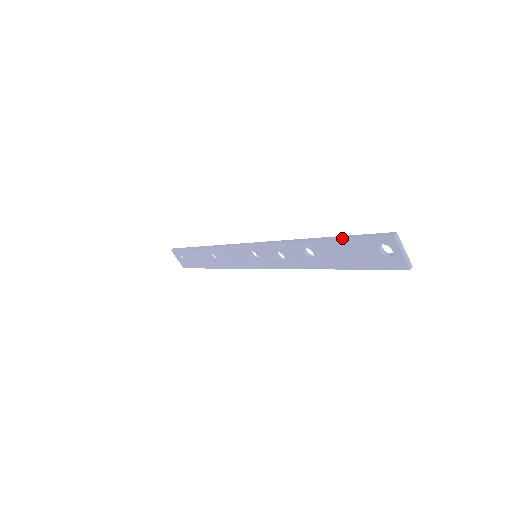
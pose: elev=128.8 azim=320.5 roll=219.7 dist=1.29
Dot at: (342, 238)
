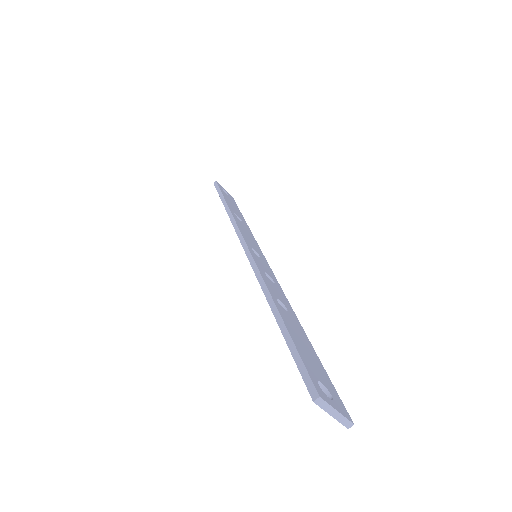
Dot at: (285, 340)
